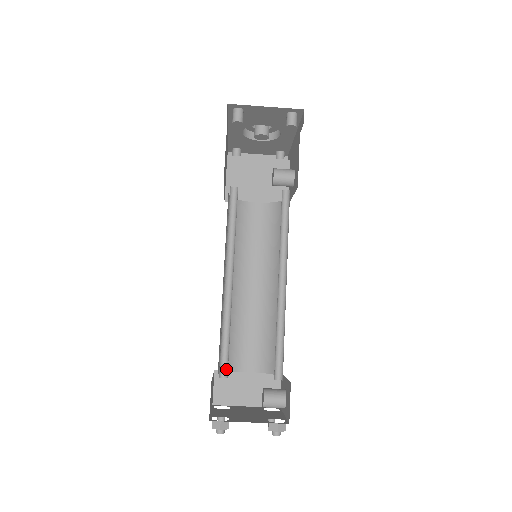
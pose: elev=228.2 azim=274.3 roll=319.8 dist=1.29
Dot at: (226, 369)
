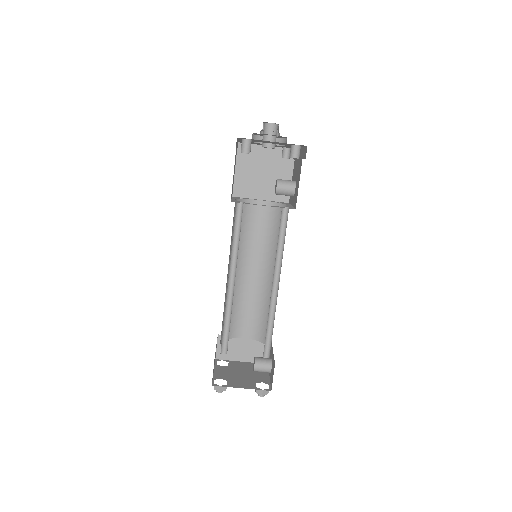
Dot at: (226, 348)
